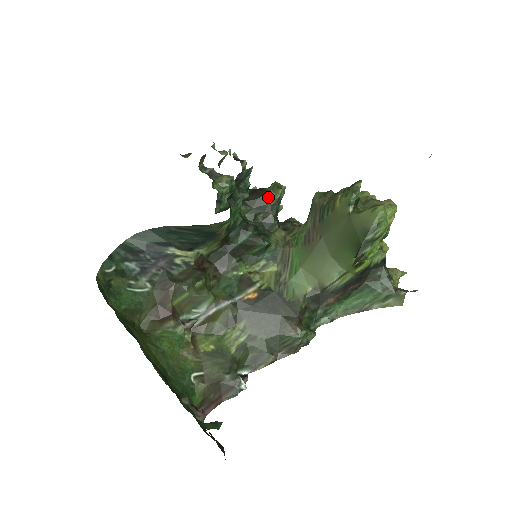
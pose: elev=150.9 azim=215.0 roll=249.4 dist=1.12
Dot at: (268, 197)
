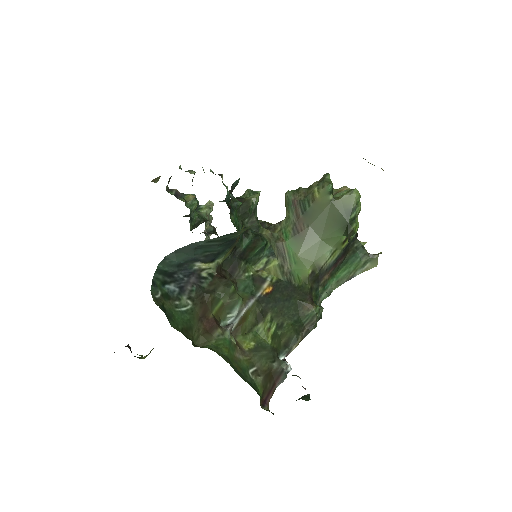
Dot at: (249, 203)
